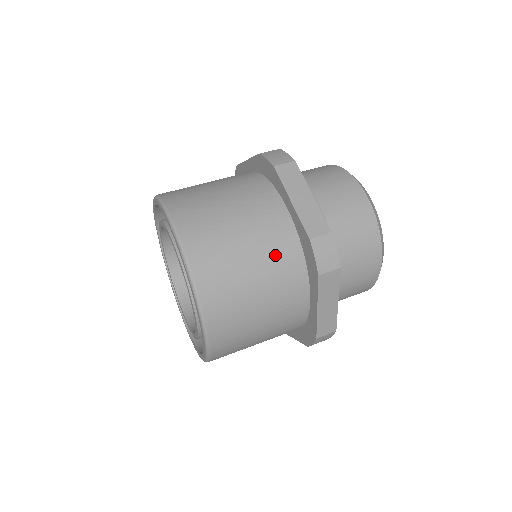
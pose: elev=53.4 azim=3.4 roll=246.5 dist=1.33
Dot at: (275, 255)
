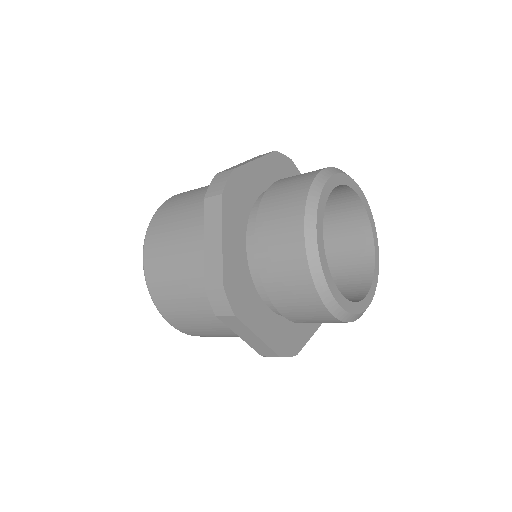
Dot at: (199, 284)
